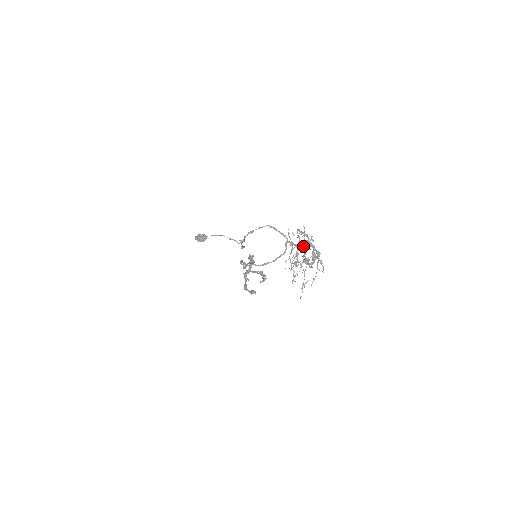
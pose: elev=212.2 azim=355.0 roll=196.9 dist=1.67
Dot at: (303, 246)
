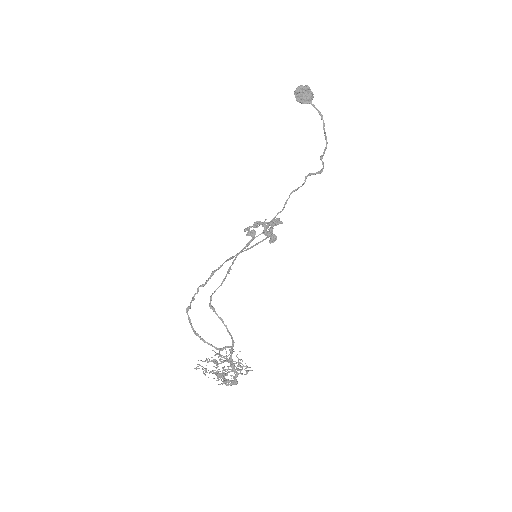
Dot at: occluded
